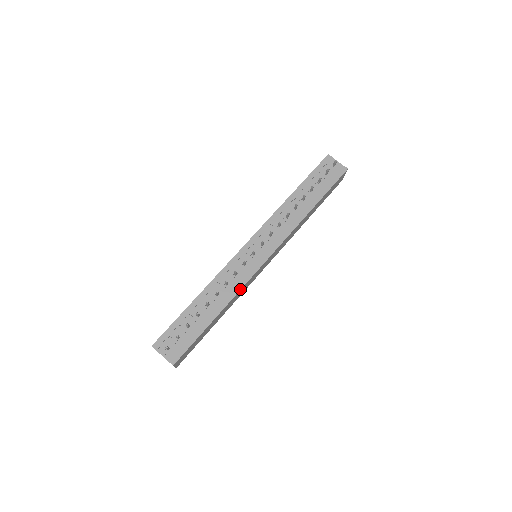
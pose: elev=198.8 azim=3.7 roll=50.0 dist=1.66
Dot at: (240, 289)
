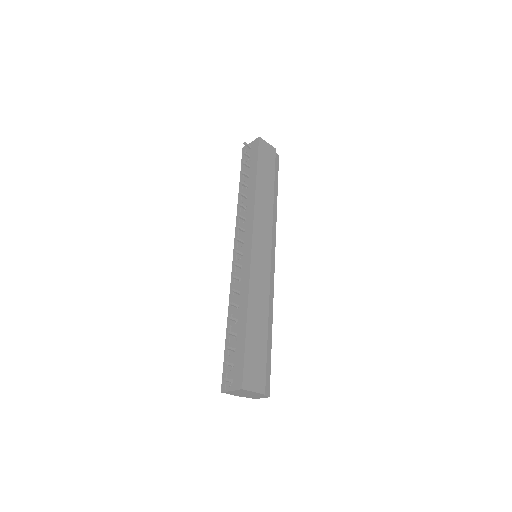
Dot at: (248, 284)
